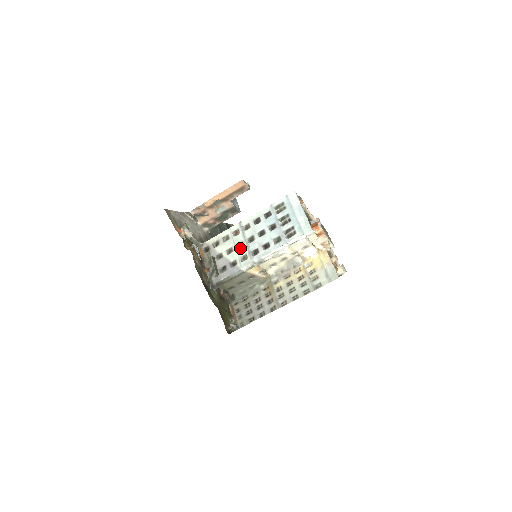
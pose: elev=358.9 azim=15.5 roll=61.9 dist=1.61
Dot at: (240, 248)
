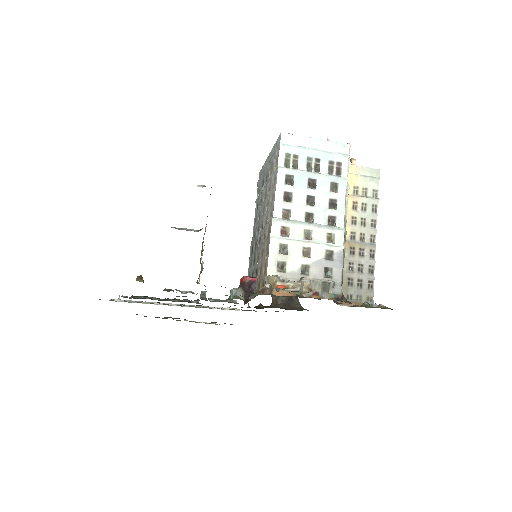
Dot at: (312, 237)
